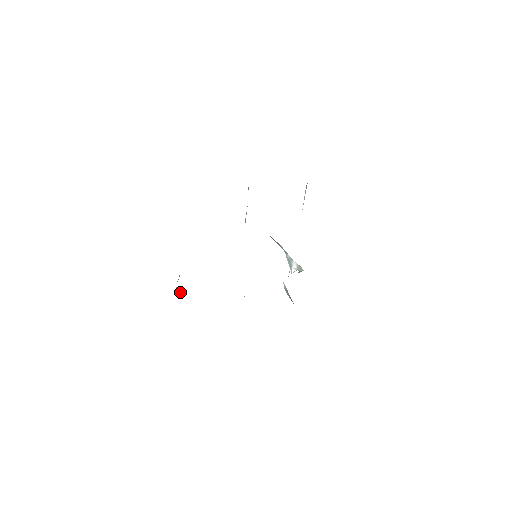
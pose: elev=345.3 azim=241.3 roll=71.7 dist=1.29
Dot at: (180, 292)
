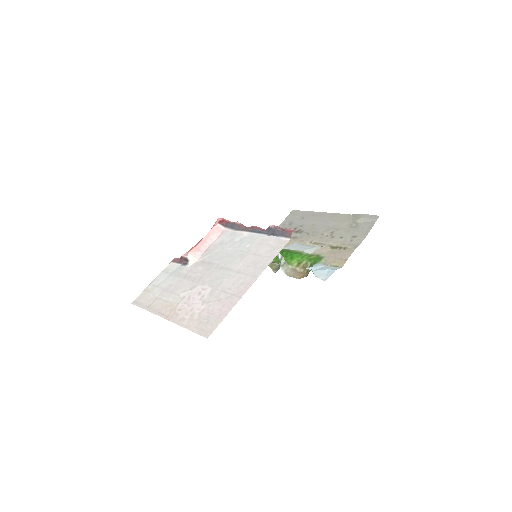
Dot at: occluded
